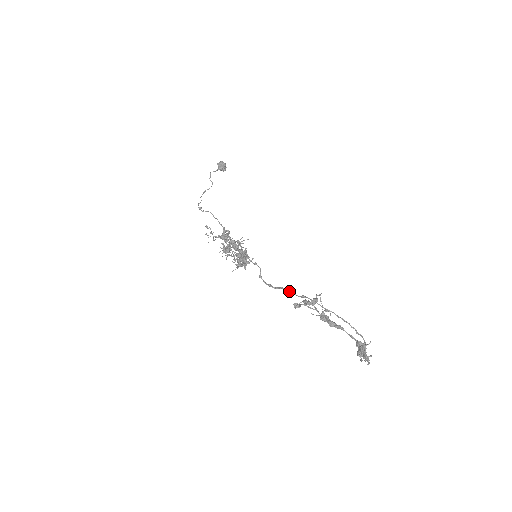
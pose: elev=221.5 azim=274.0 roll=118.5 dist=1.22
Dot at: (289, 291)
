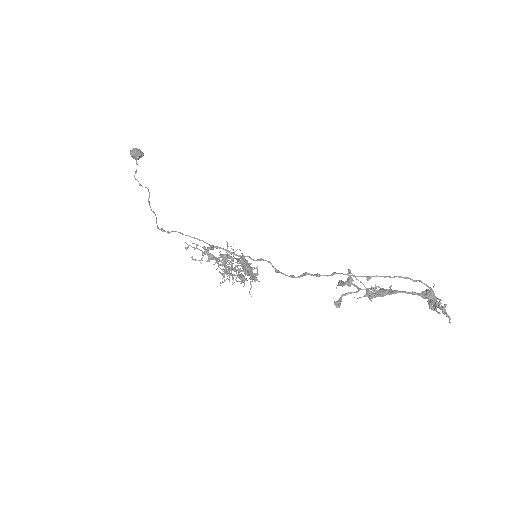
Dot at: occluded
